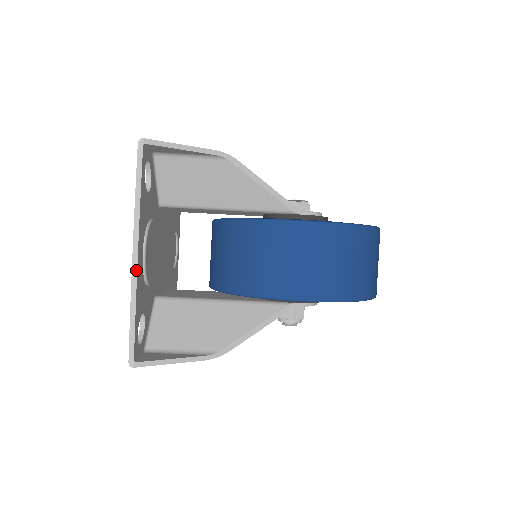
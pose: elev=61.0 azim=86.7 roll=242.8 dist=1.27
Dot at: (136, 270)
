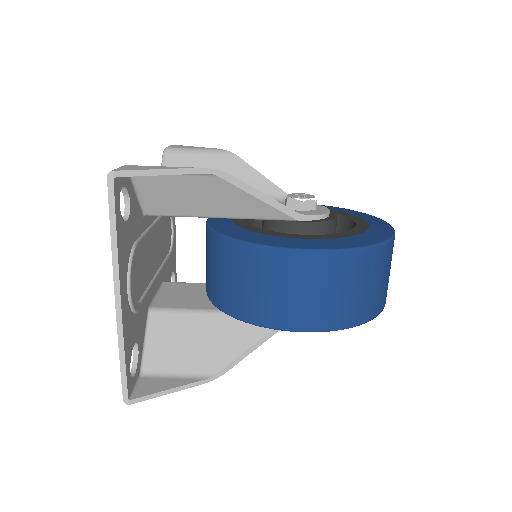
Dot at: (121, 316)
